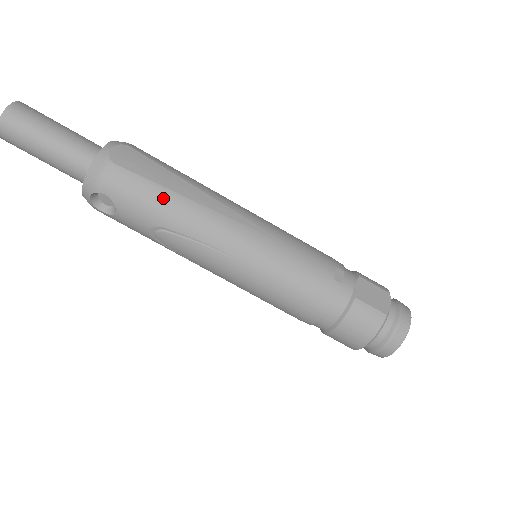
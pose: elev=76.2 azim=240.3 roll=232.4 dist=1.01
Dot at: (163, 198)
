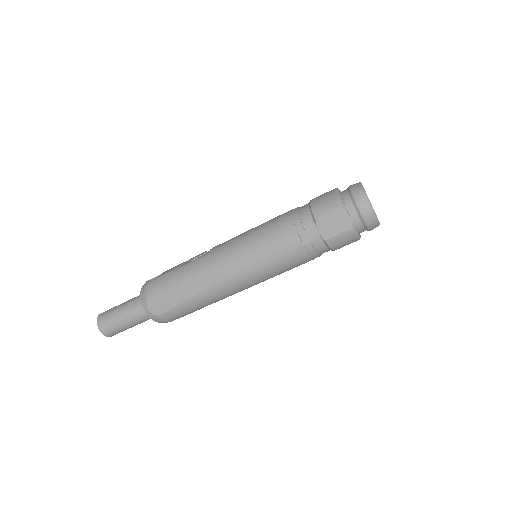
Dot at: (192, 304)
